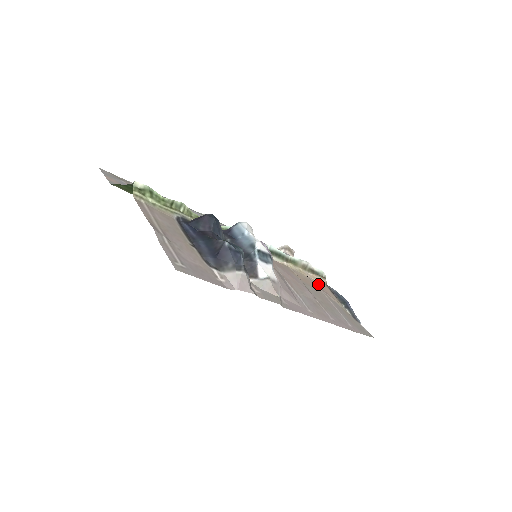
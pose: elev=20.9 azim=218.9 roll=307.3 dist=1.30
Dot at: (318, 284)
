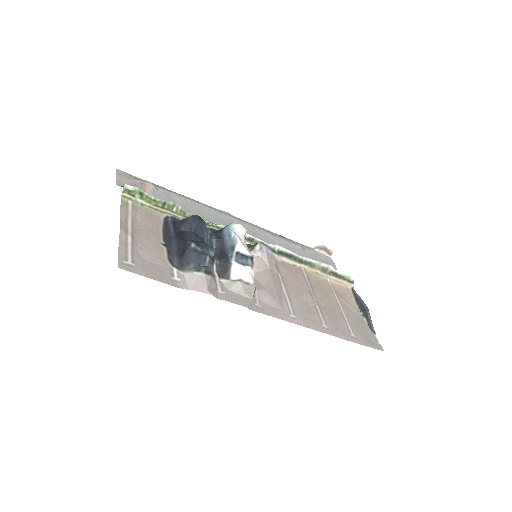
Dot at: (337, 288)
